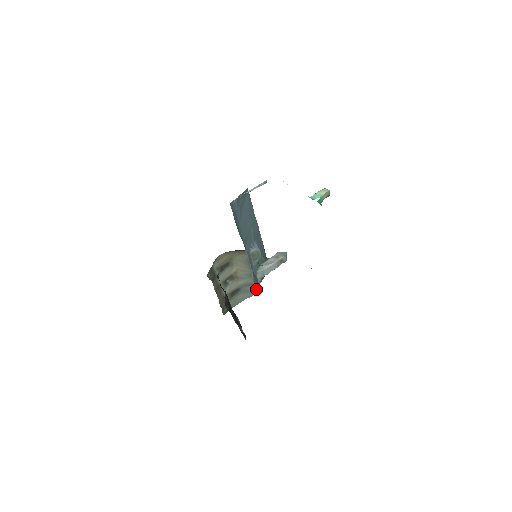
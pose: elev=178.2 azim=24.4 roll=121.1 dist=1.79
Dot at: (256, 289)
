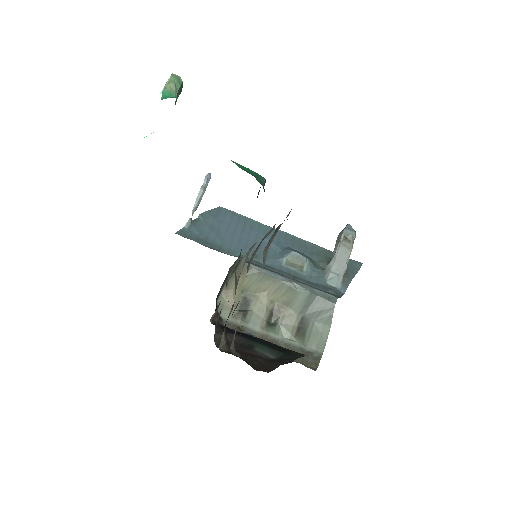
Dot at: (329, 298)
